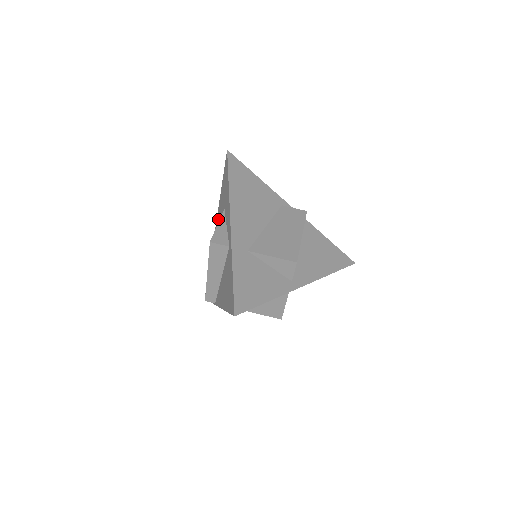
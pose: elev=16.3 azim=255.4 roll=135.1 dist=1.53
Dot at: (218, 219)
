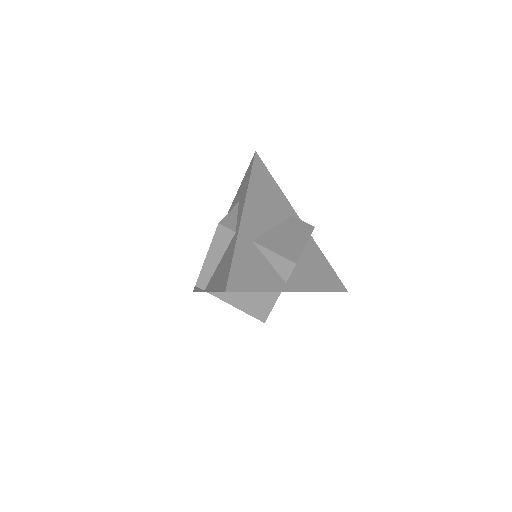
Dot at: occluded
